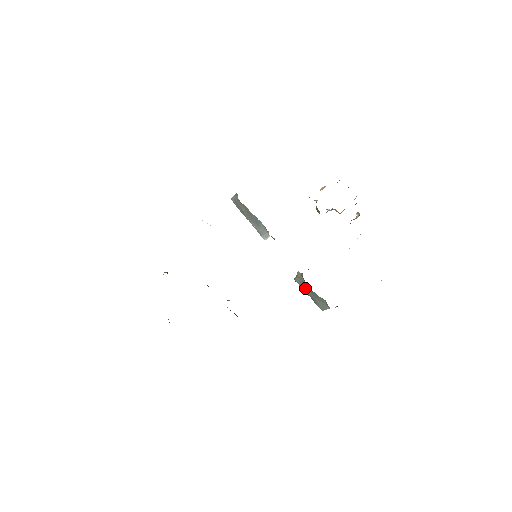
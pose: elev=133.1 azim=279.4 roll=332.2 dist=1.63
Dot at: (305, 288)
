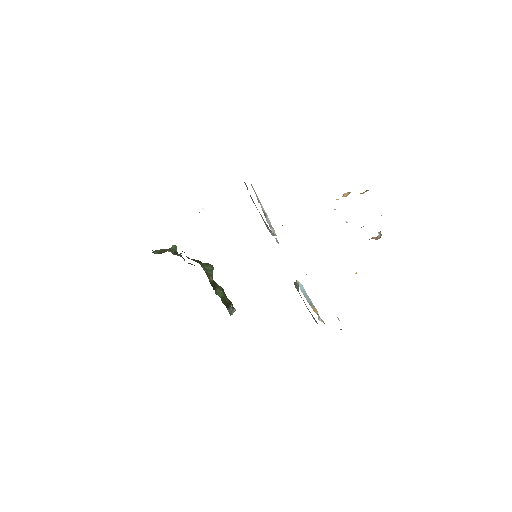
Dot at: (301, 297)
